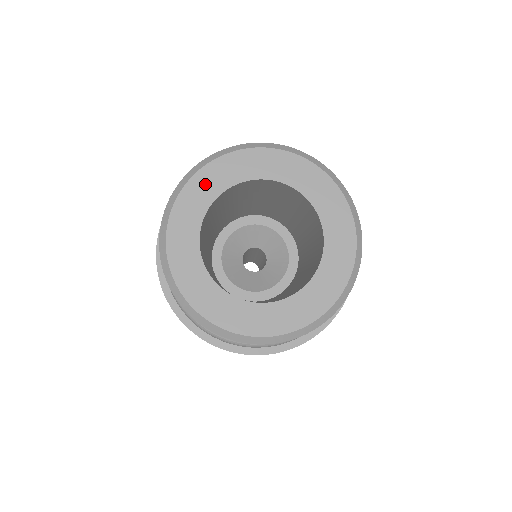
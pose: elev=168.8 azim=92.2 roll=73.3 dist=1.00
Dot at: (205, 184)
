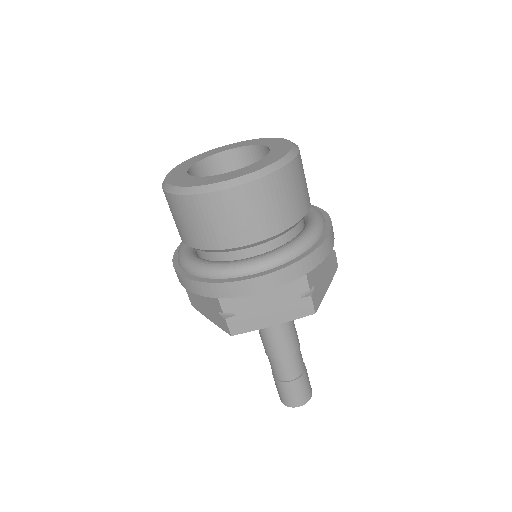
Dot at: (214, 151)
